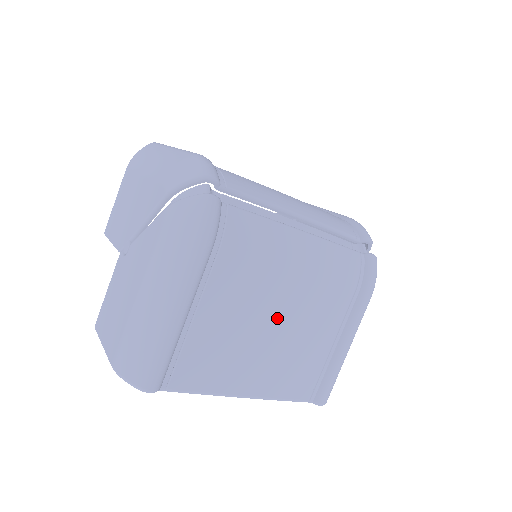
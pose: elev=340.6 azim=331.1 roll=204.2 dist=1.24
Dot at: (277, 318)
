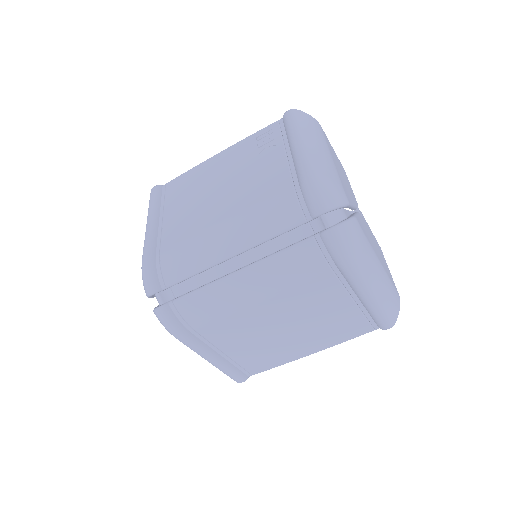
Dot at: (279, 323)
